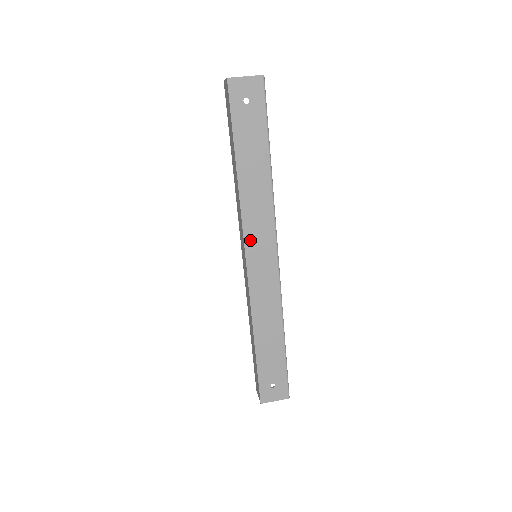
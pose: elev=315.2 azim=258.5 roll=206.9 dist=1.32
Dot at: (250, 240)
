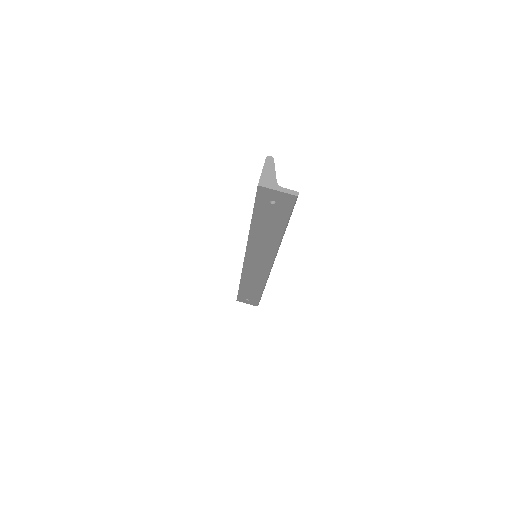
Dot at: (250, 255)
